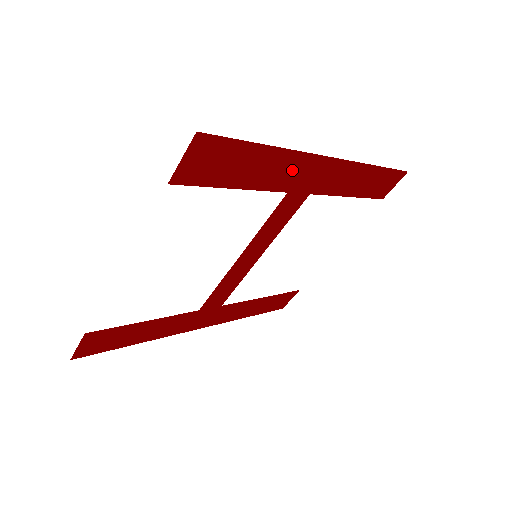
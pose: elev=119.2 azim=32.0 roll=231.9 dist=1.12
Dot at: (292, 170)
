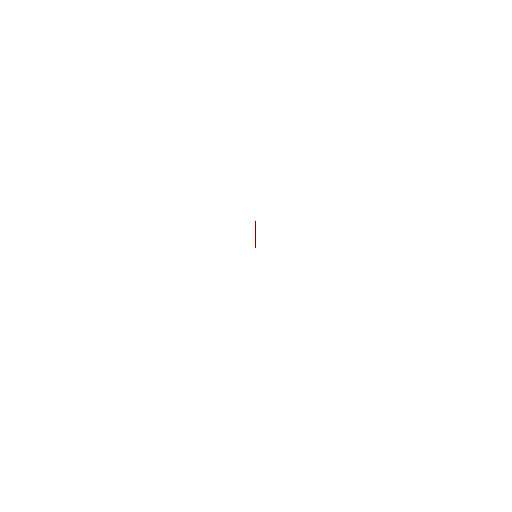
Dot at: occluded
